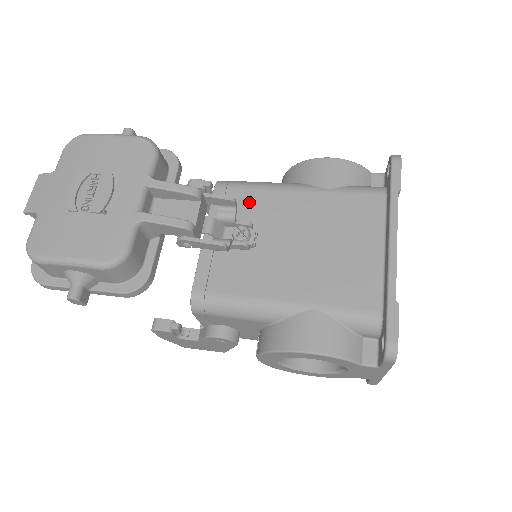
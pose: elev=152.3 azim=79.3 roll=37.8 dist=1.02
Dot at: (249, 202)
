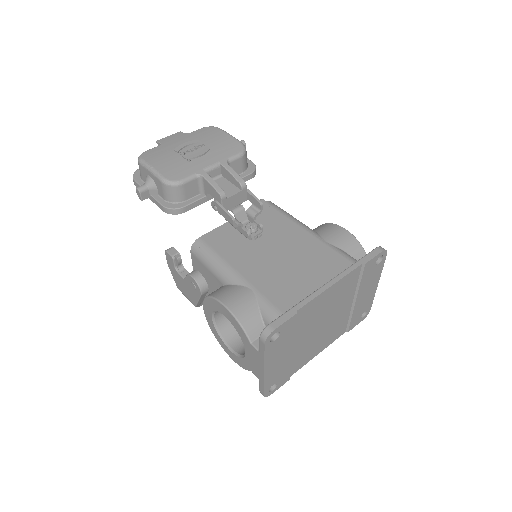
Dot at: (275, 219)
